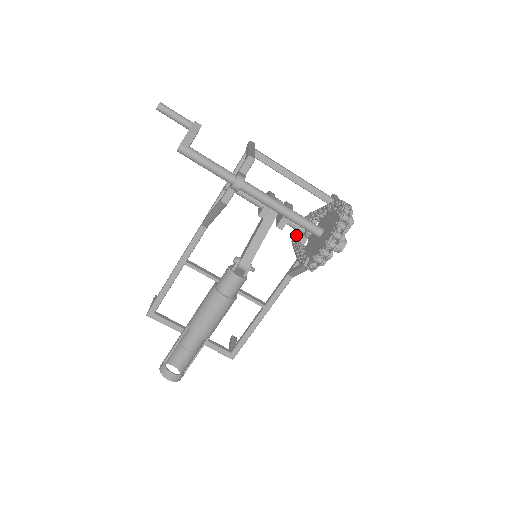
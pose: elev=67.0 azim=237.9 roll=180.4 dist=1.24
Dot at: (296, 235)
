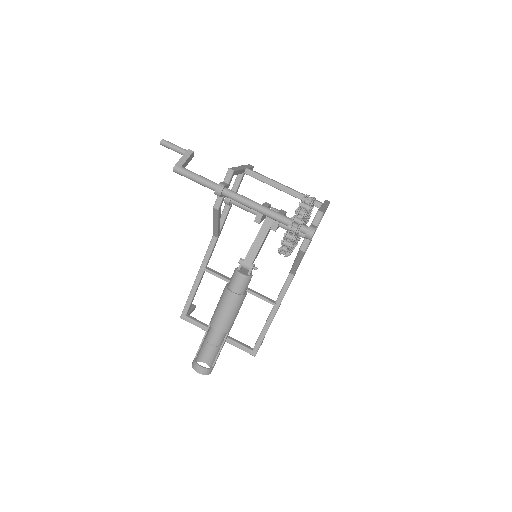
Dot at: occluded
